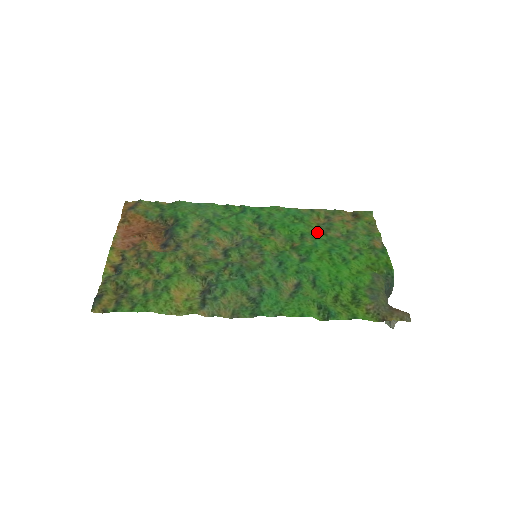
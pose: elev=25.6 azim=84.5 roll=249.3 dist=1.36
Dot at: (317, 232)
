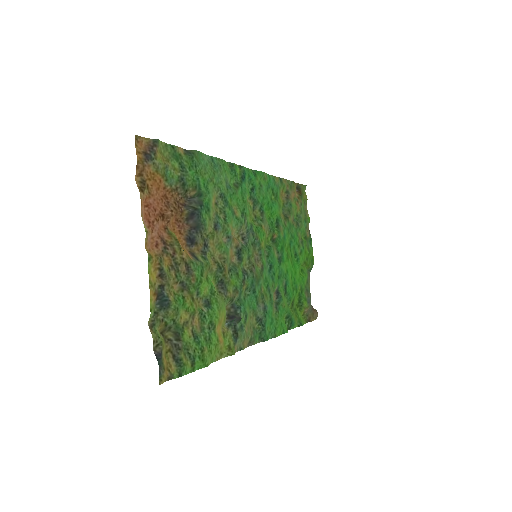
Dot at: (283, 214)
